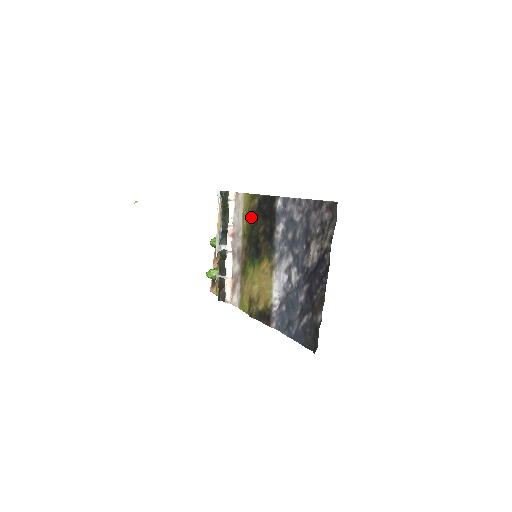
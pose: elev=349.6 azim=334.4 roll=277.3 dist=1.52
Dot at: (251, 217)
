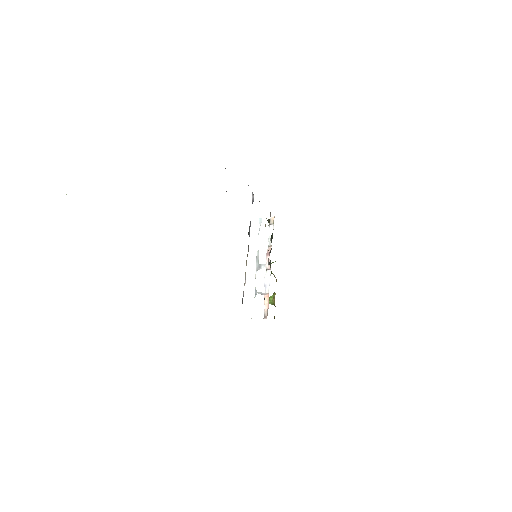
Dot at: occluded
